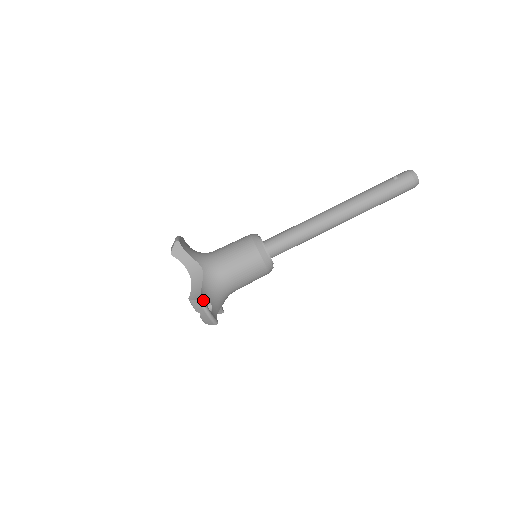
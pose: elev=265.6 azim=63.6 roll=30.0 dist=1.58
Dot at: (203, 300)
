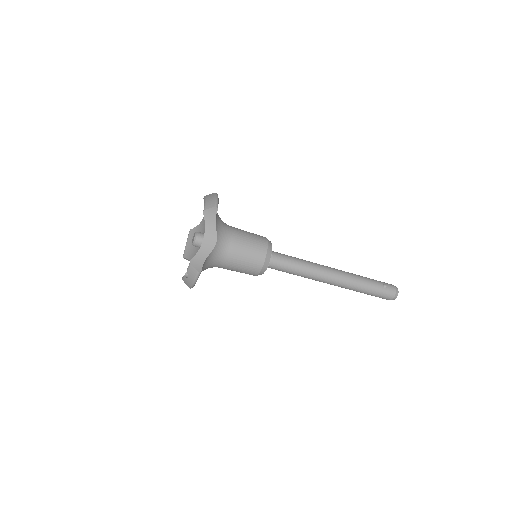
Dot at: occluded
